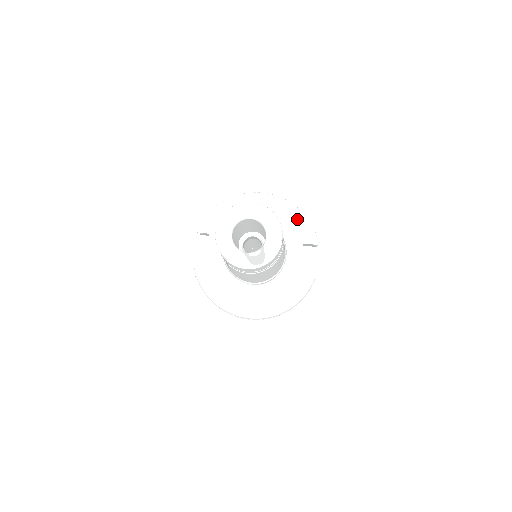
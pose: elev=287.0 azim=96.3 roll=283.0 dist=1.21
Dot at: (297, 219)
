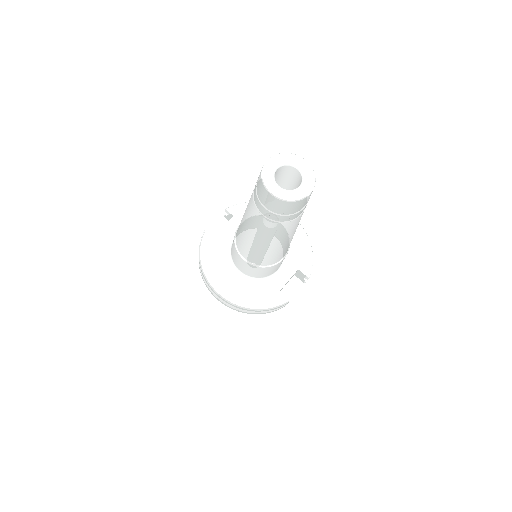
Dot at: (305, 249)
